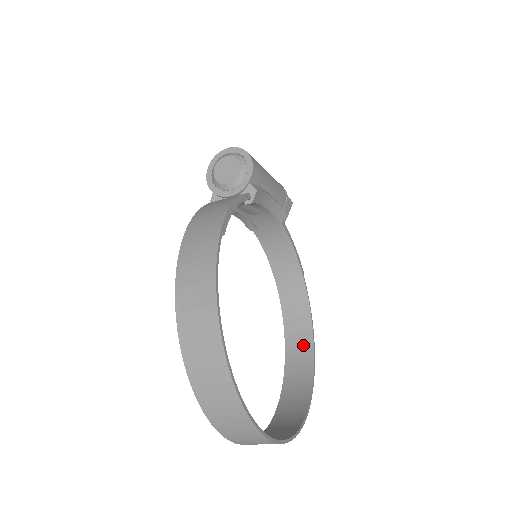
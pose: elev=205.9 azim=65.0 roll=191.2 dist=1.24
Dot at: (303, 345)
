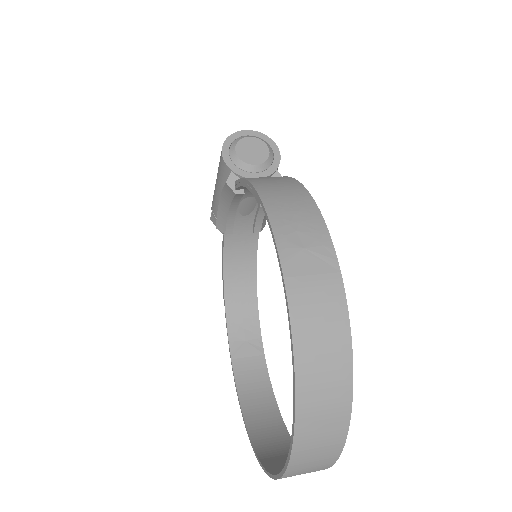
Dot at: (256, 374)
